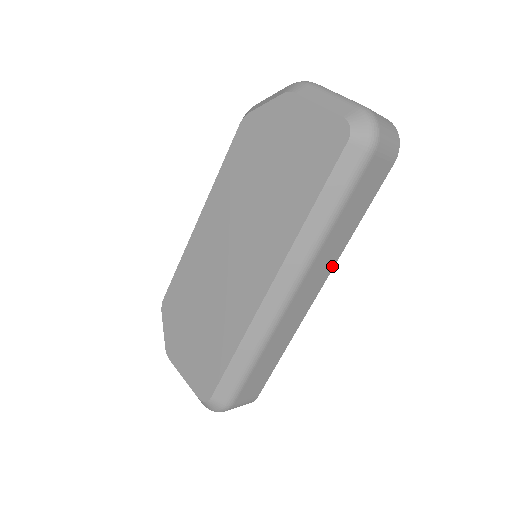
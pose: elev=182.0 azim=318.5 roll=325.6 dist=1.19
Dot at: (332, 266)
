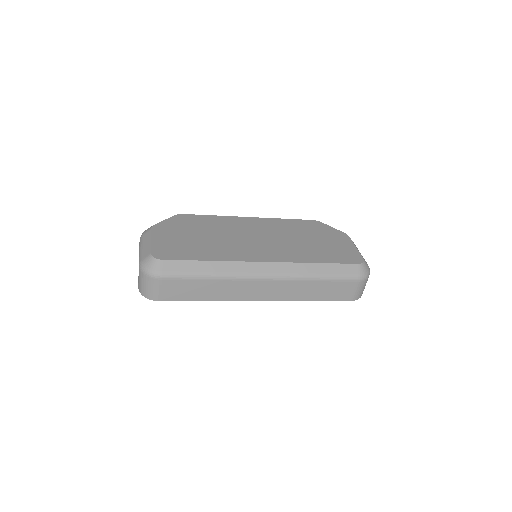
Dot at: (282, 299)
